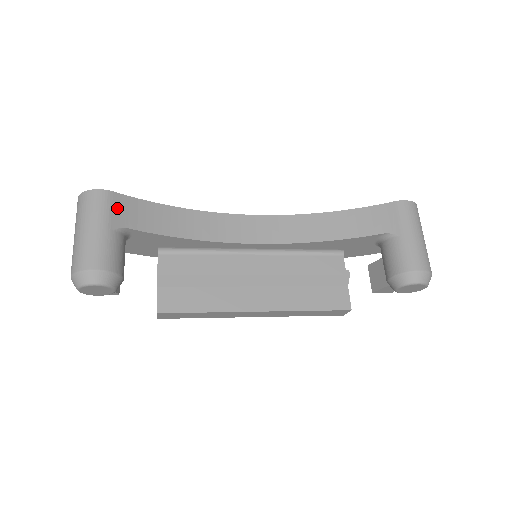
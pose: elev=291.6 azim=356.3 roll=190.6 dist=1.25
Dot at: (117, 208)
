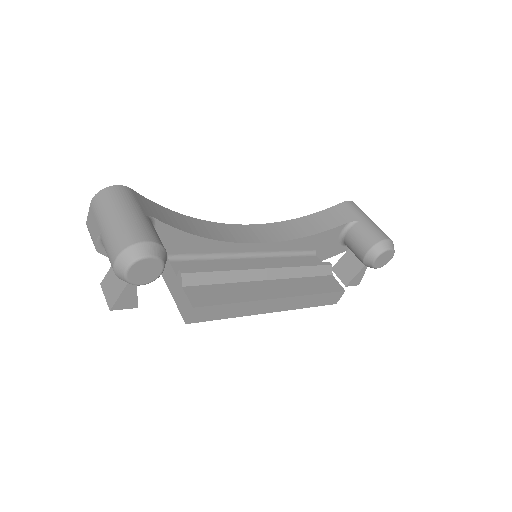
Dot at: (140, 201)
